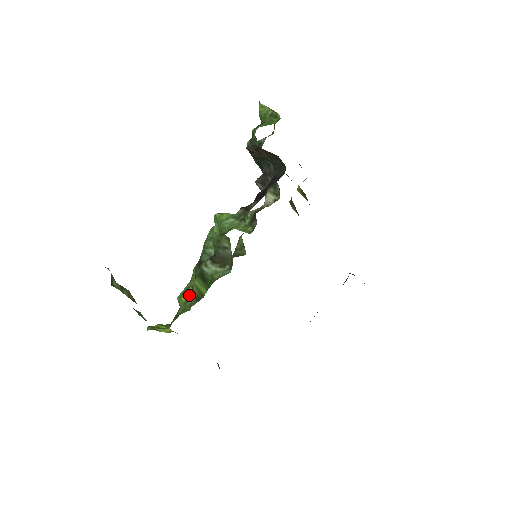
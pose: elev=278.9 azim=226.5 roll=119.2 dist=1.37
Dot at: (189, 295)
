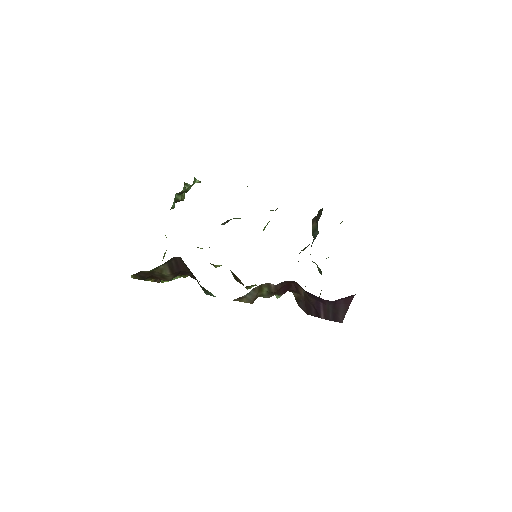
Dot at: occluded
